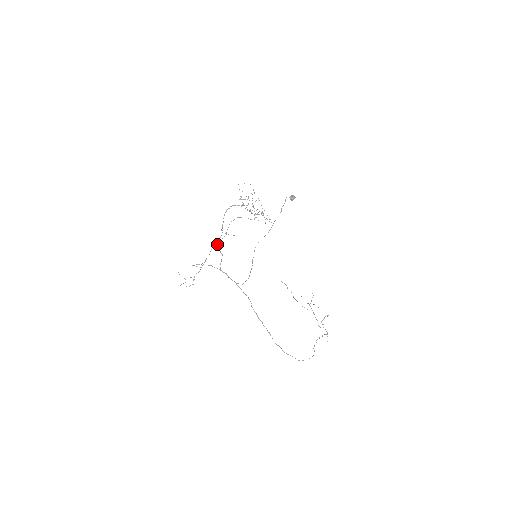
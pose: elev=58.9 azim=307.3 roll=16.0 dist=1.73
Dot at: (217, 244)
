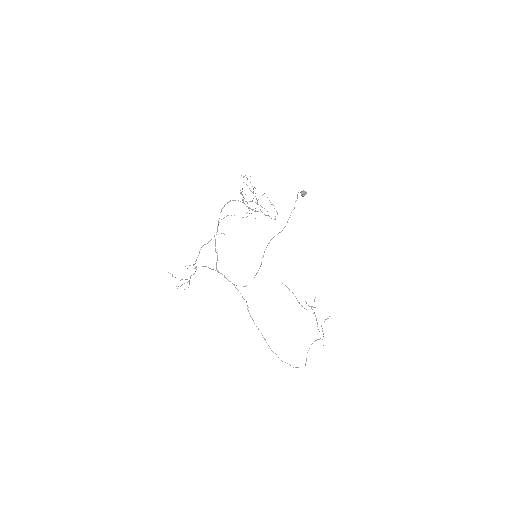
Dot at: occluded
